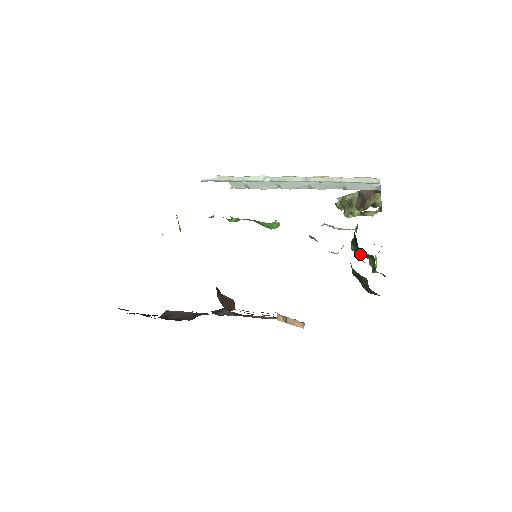
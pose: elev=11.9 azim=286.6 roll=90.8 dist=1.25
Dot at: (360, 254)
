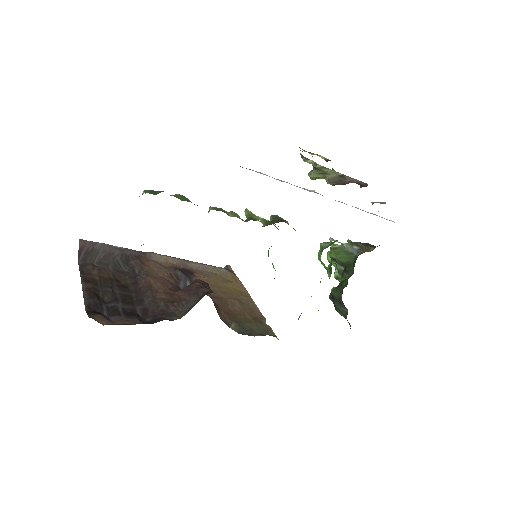
Dot at: (334, 261)
